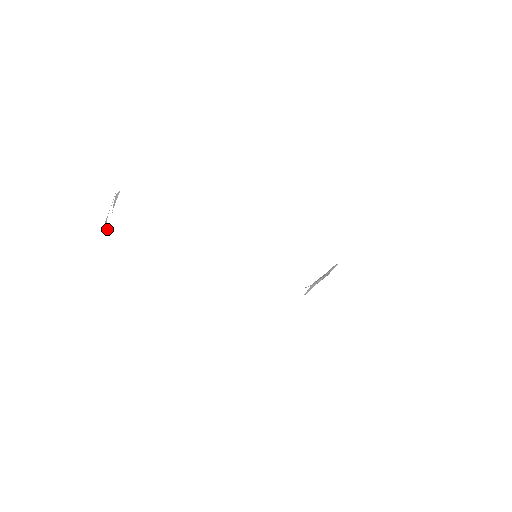
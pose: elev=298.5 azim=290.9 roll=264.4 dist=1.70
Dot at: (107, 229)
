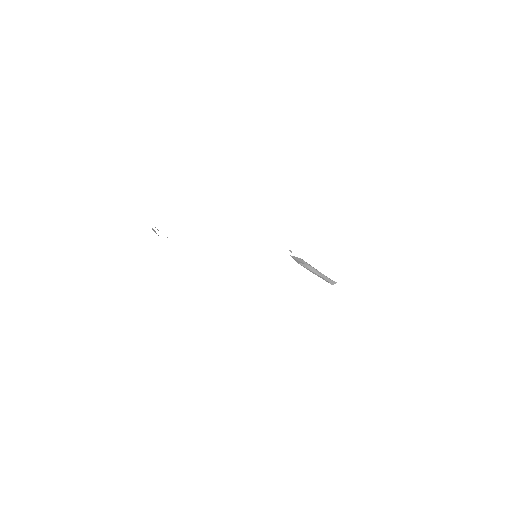
Dot at: occluded
